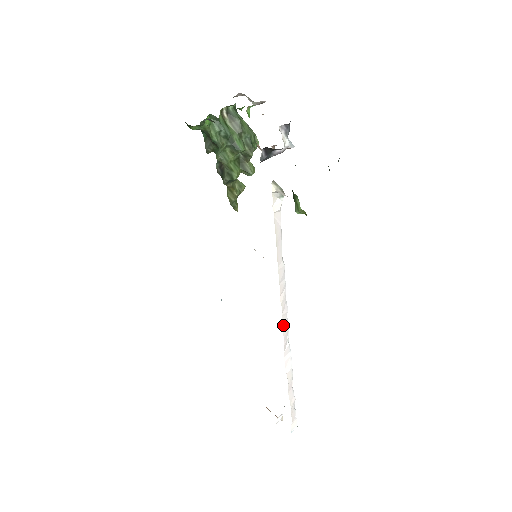
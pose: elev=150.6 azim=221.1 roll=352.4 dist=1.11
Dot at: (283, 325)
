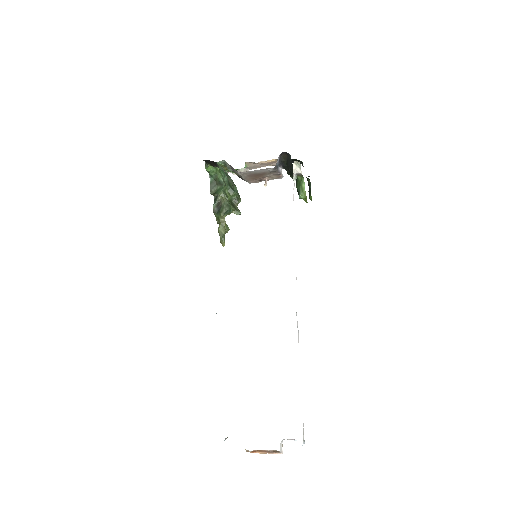
Dot at: occluded
